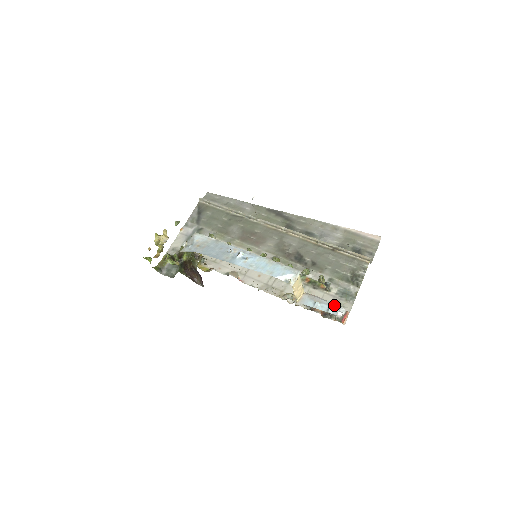
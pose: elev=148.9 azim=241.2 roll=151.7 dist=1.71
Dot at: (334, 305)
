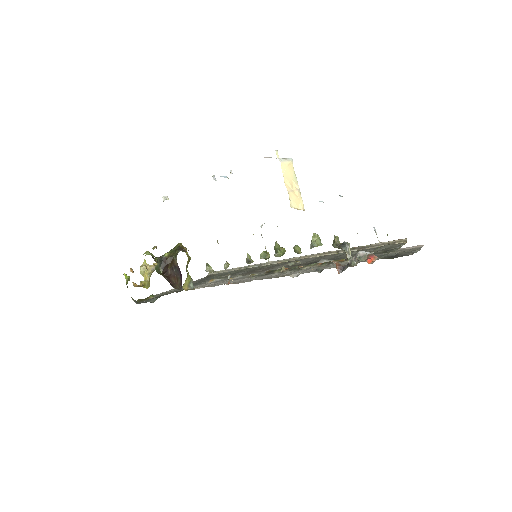
Dot at: occluded
